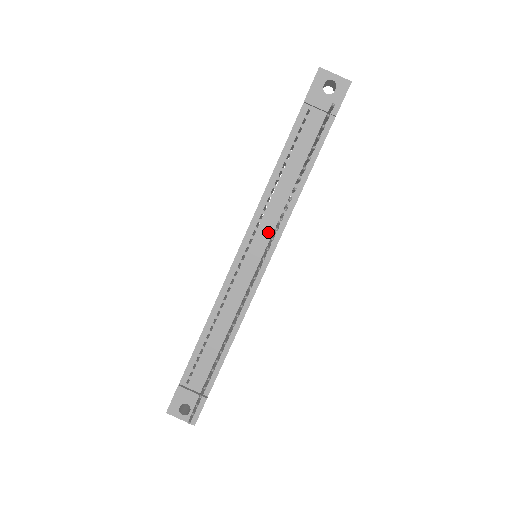
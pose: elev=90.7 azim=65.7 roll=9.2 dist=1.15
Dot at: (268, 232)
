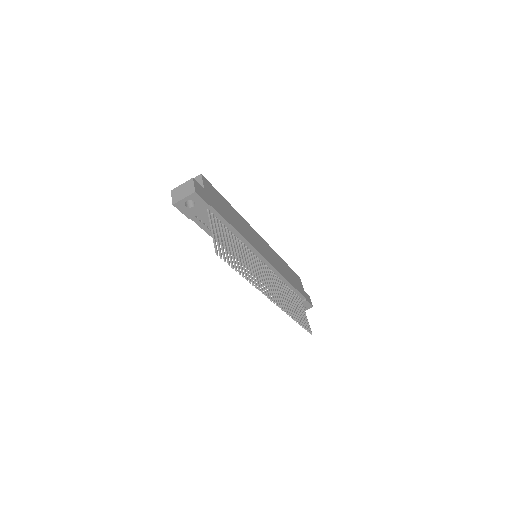
Dot at: occluded
